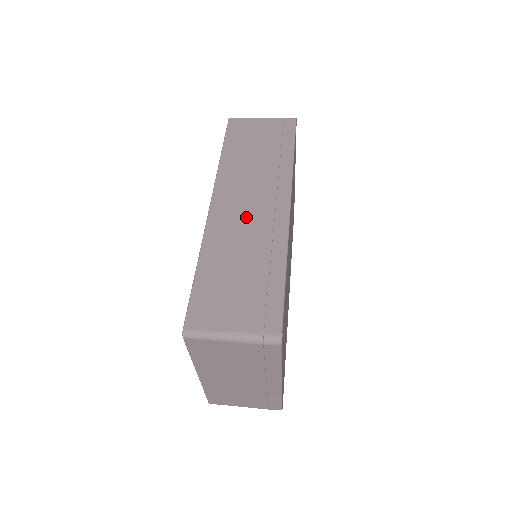
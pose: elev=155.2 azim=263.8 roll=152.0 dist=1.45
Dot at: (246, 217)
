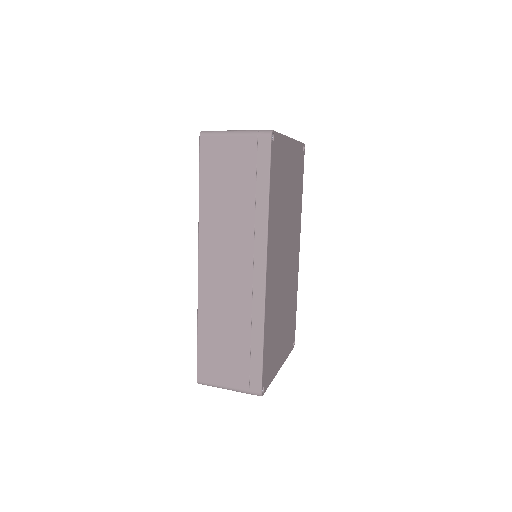
Dot at: (229, 283)
